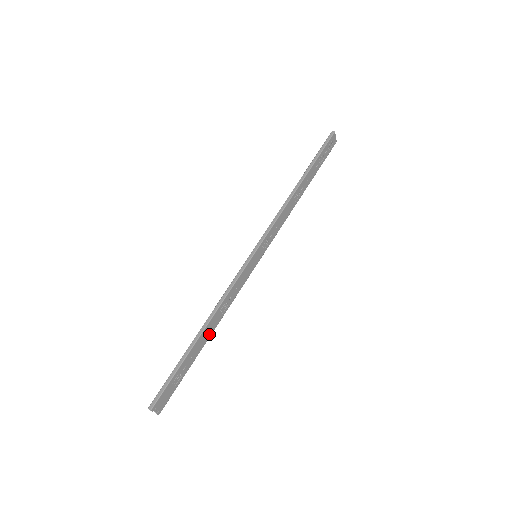
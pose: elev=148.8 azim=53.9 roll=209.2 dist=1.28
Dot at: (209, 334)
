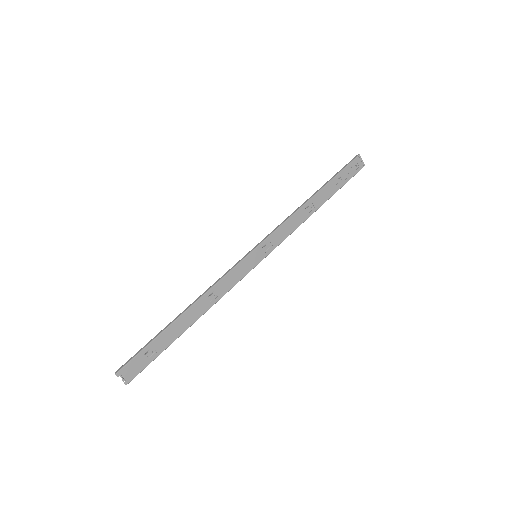
Dot at: (193, 319)
